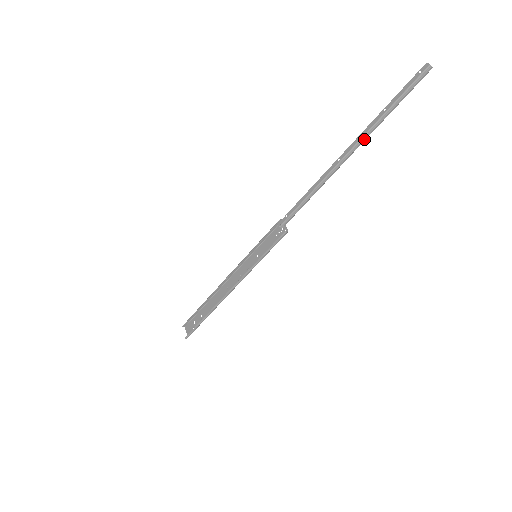
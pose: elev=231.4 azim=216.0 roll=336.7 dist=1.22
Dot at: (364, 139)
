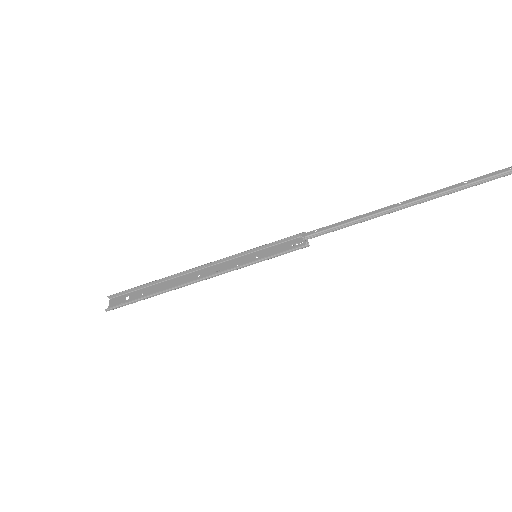
Dot at: (434, 197)
